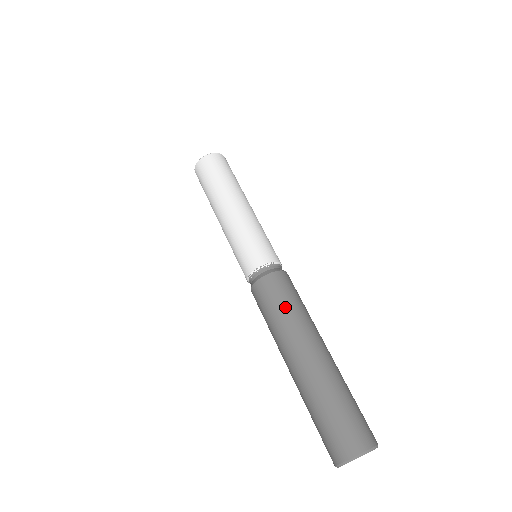
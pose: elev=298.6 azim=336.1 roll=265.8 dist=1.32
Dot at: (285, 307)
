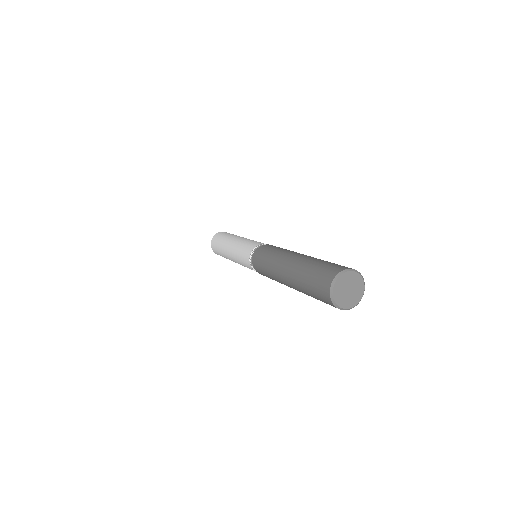
Dot at: (272, 251)
